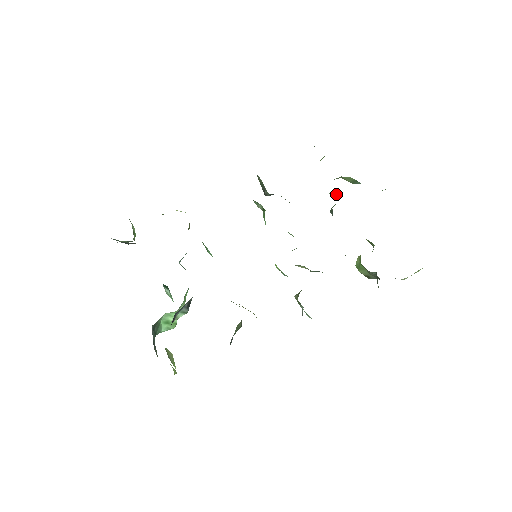
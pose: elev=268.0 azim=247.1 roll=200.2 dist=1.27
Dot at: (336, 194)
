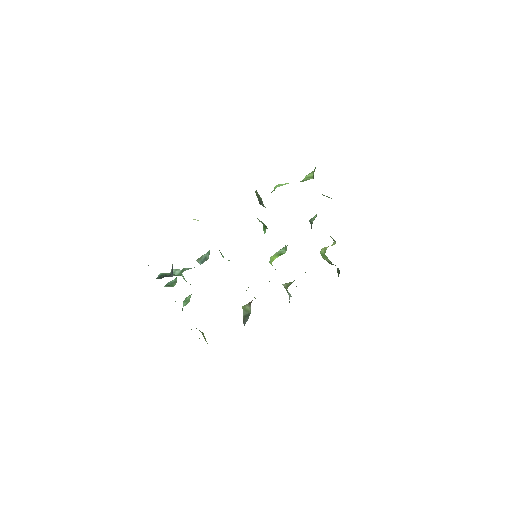
Dot at: occluded
